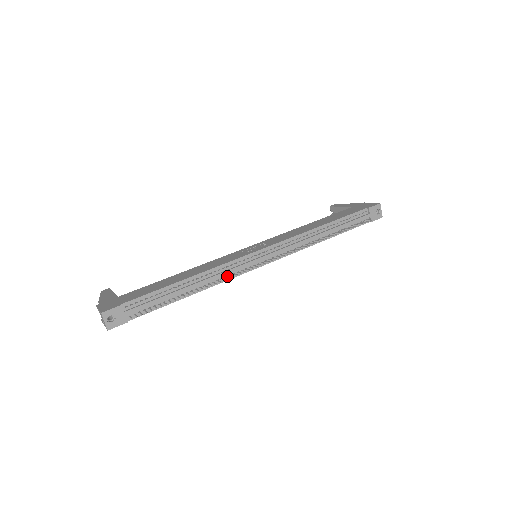
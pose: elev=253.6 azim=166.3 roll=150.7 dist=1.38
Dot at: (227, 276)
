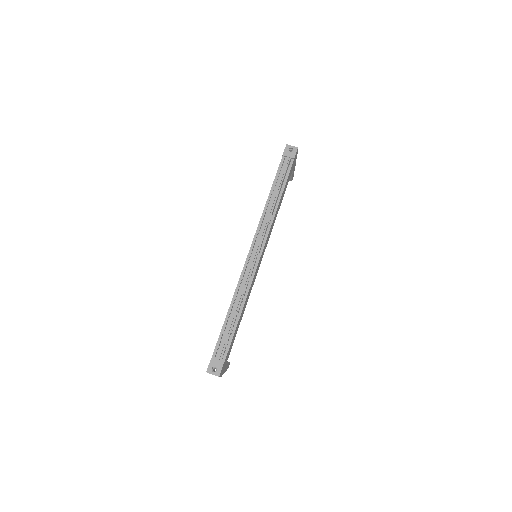
Dot at: (248, 284)
